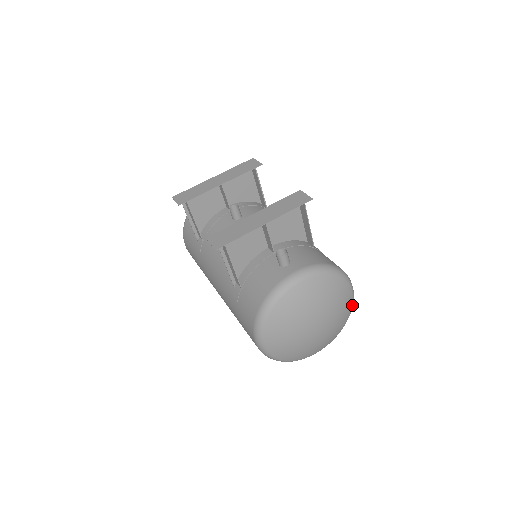
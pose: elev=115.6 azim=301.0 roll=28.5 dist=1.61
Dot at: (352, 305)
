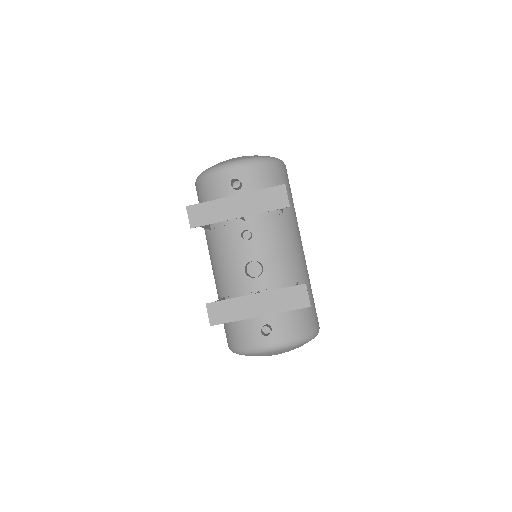
Dot at: occluded
